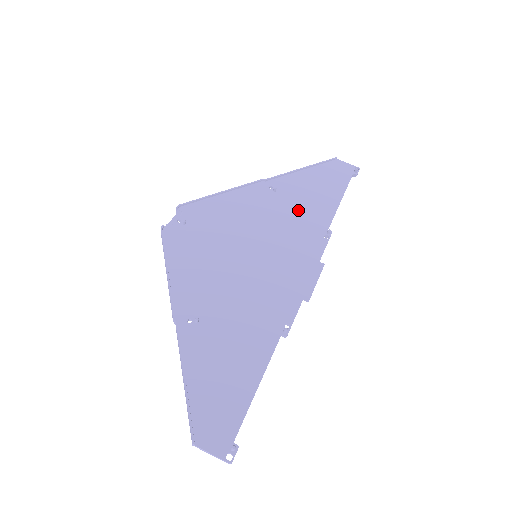
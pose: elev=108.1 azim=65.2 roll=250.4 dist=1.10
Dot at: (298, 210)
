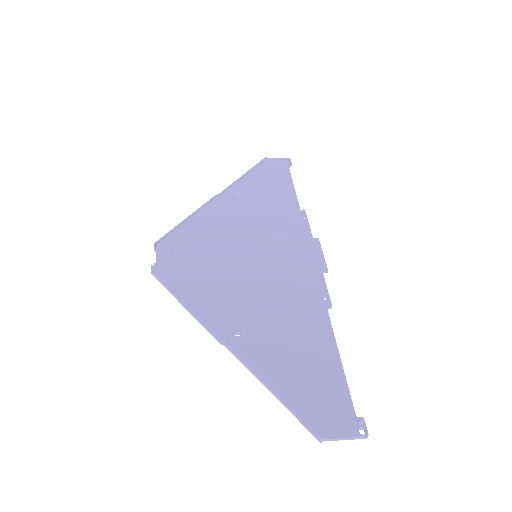
Dot at: (265, 207)
